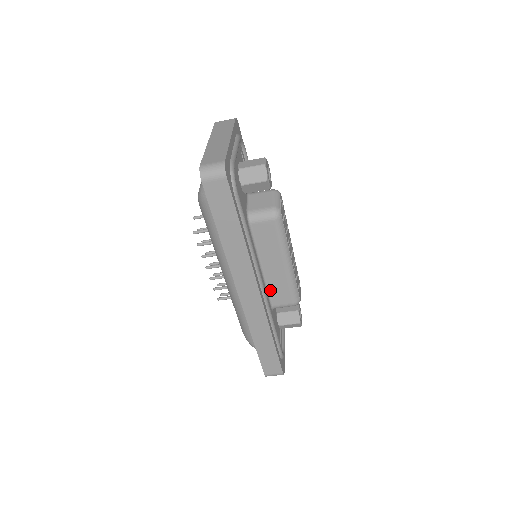
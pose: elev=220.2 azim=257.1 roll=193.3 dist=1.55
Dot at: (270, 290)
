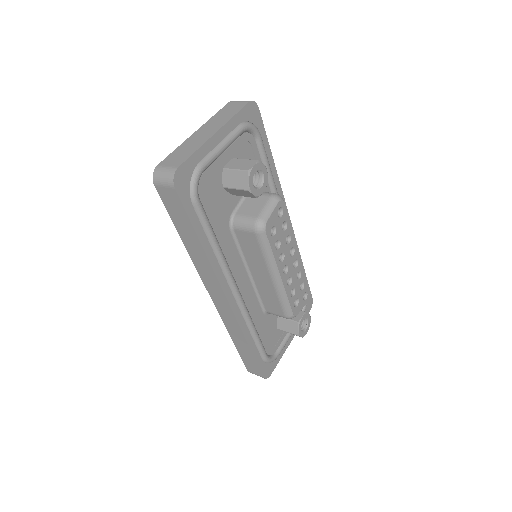
Dot at: (261, 296)
